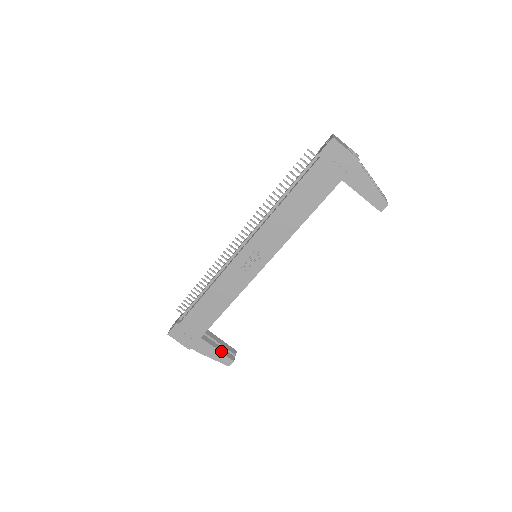
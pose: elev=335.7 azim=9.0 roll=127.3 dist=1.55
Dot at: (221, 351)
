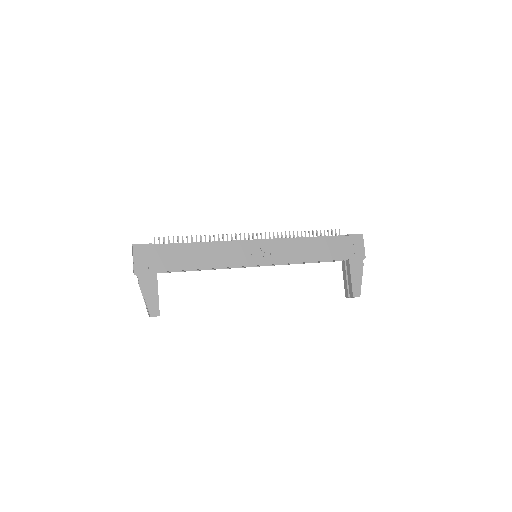
Dot at: occluded
